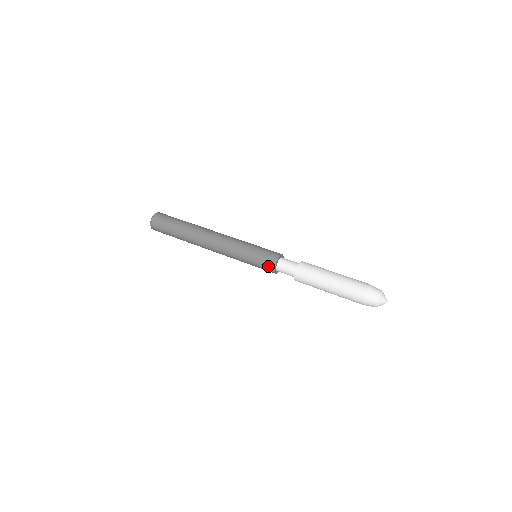
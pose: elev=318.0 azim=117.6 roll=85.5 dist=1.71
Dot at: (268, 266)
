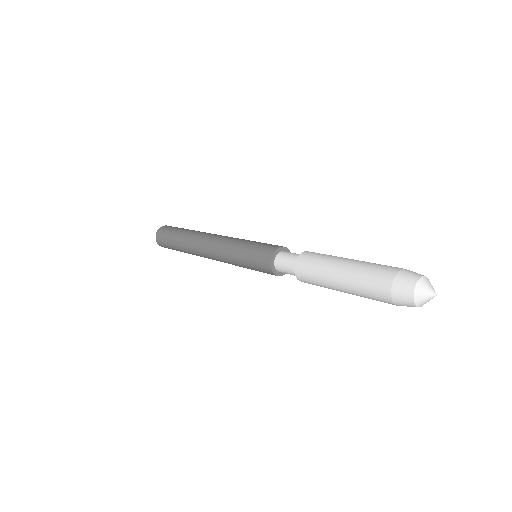
Dot at: (264, 268)
